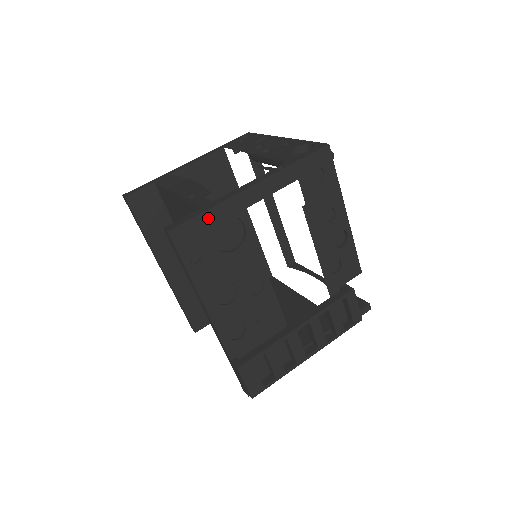
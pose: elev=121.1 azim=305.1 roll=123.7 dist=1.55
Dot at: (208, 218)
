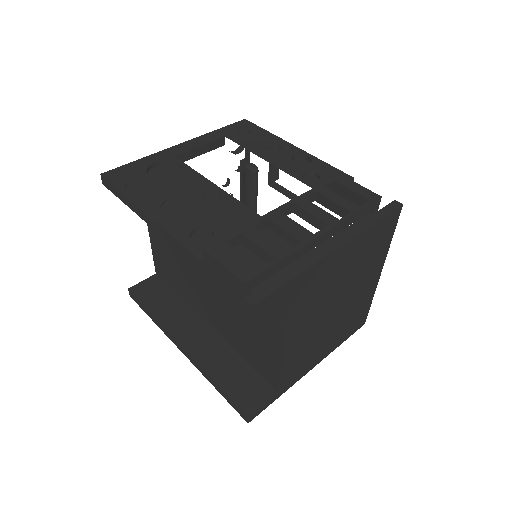
Dot at: (140, 164)
